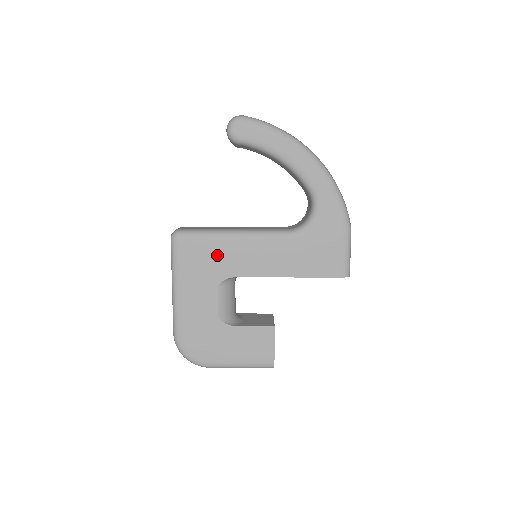
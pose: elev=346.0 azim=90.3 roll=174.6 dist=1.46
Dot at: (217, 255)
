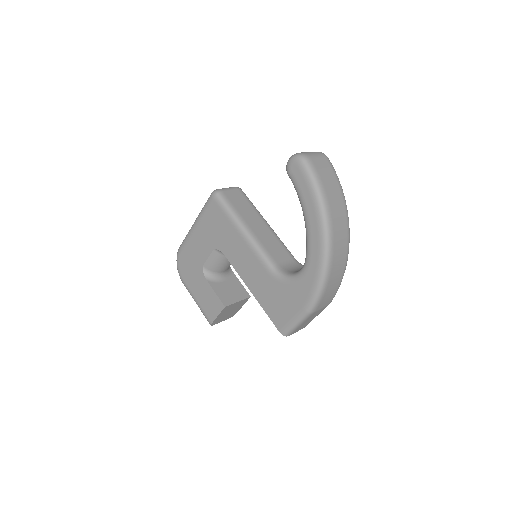
Dot at: (225, 232)
